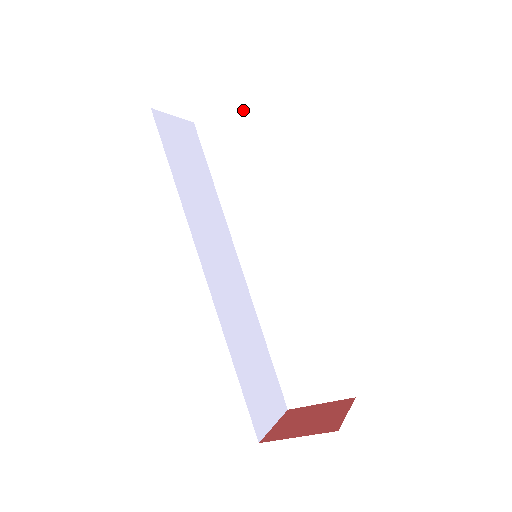
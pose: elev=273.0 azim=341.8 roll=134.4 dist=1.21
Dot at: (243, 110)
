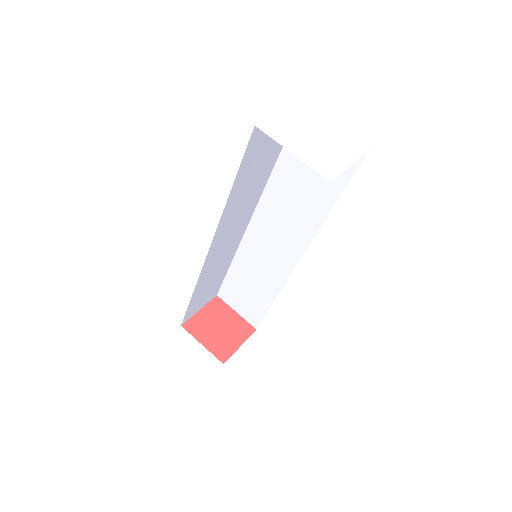
Dot at: occluded
